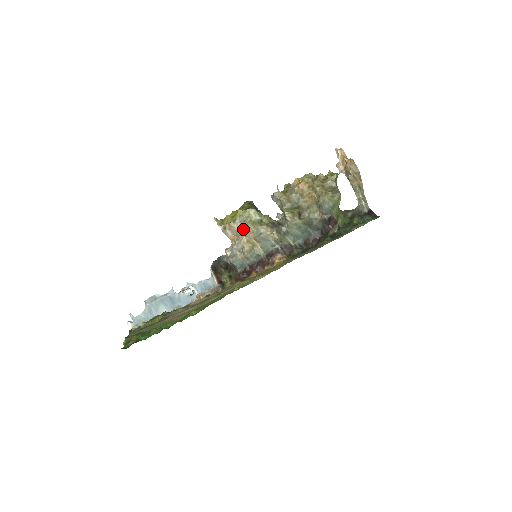
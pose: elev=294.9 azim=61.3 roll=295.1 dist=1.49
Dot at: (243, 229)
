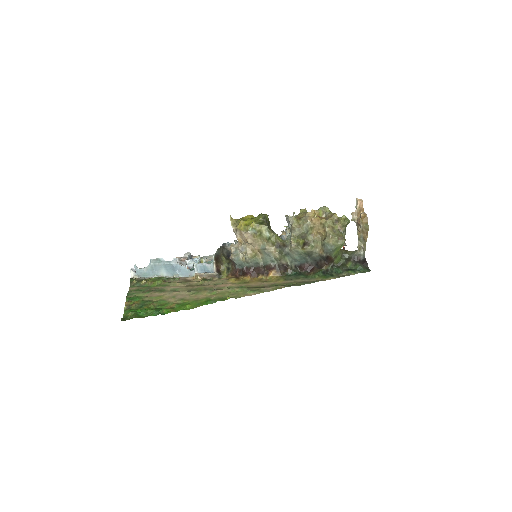
Dot at: (251, 239)
